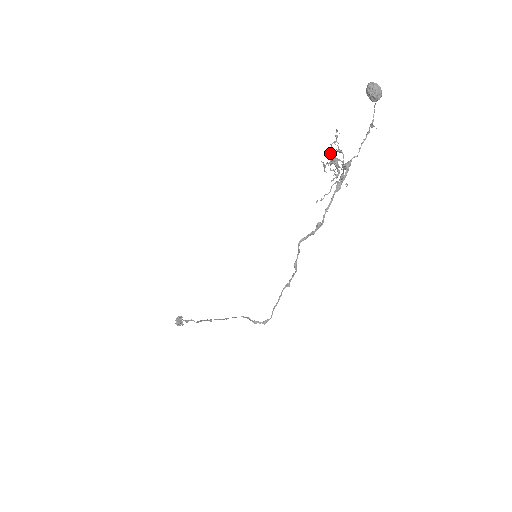
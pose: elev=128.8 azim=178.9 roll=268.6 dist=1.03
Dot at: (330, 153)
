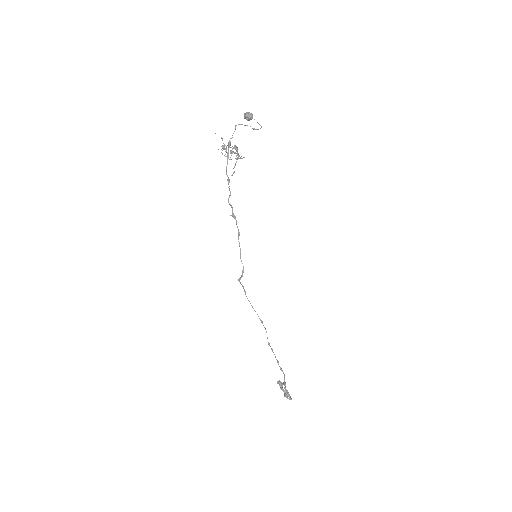
Dot at: occluded
